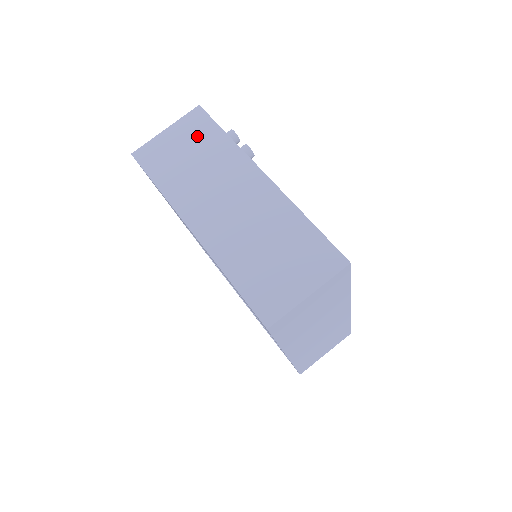
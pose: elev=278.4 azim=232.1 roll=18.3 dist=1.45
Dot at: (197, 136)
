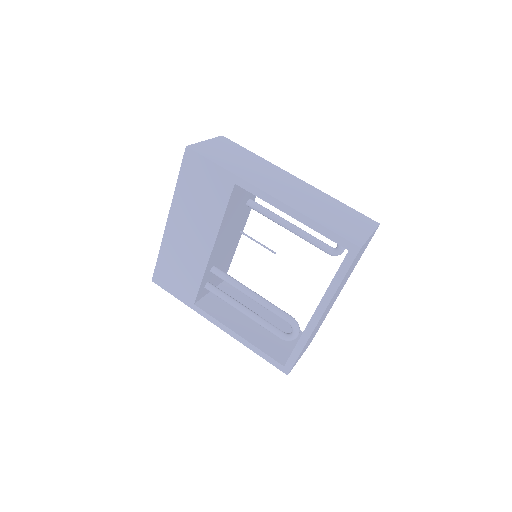
Dot at: occluded
